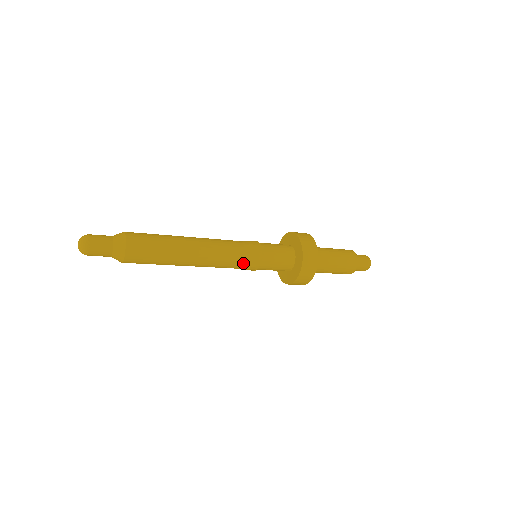
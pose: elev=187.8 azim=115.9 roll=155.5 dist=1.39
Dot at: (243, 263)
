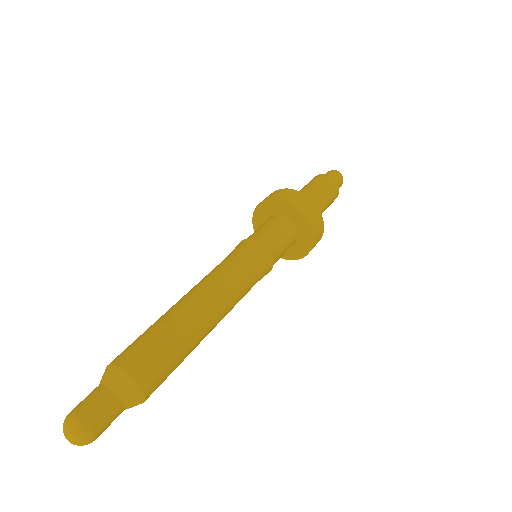
Dot at: occluded
